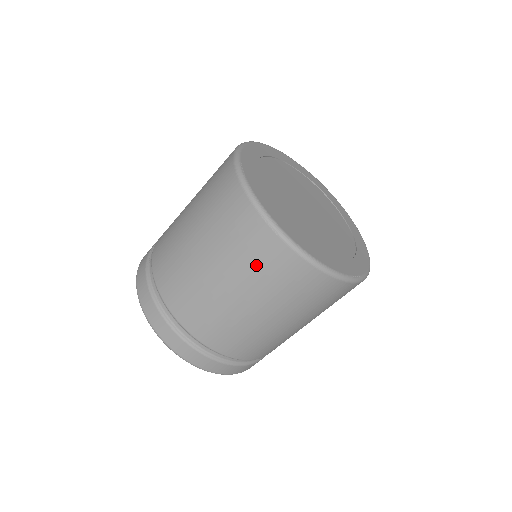
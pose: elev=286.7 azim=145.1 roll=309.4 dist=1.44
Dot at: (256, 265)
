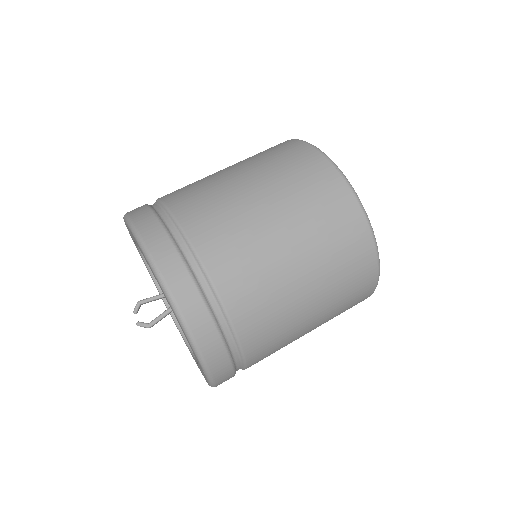
Dot at: (318, 207)
